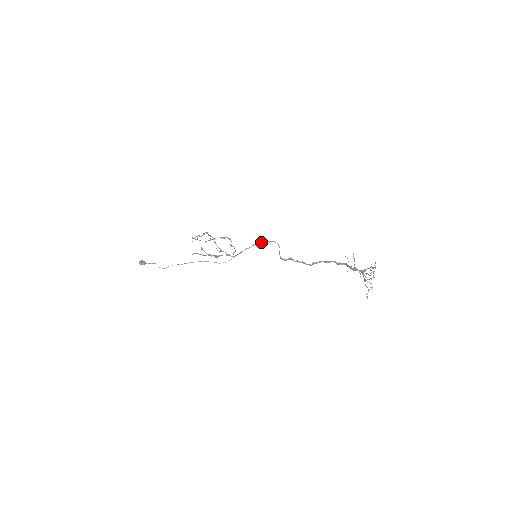
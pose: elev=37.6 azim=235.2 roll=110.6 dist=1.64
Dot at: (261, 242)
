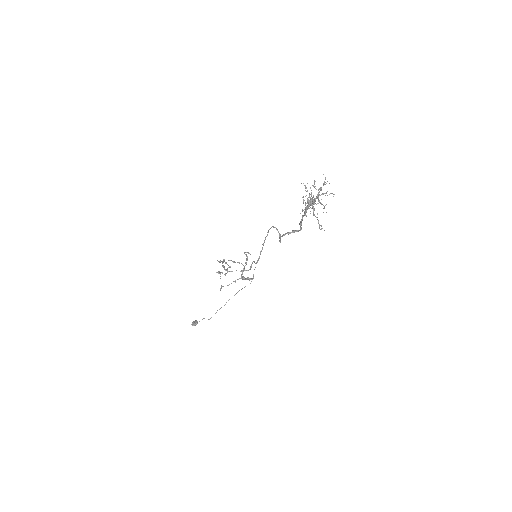
Dot at: occluded
